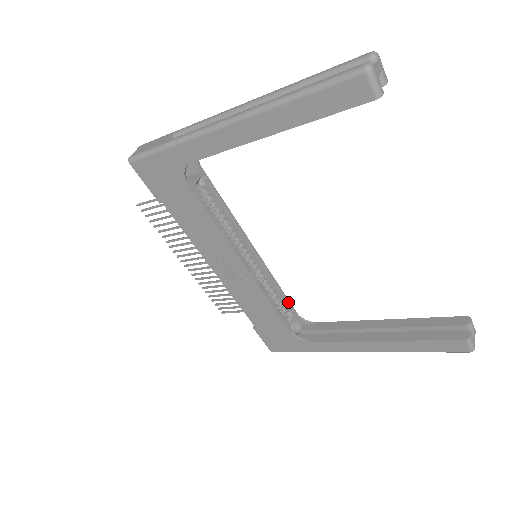
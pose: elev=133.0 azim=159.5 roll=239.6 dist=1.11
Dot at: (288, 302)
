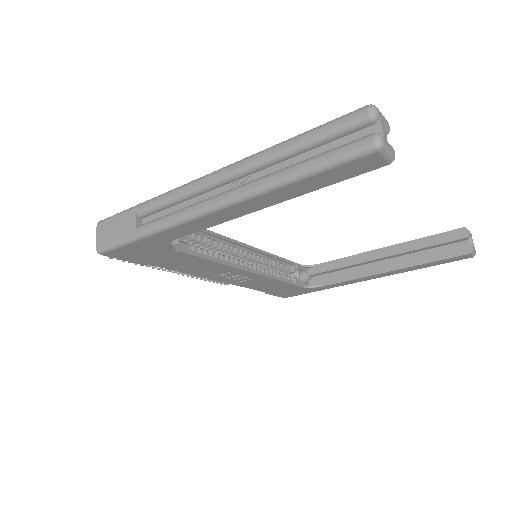
Dot at: (290, 263)
